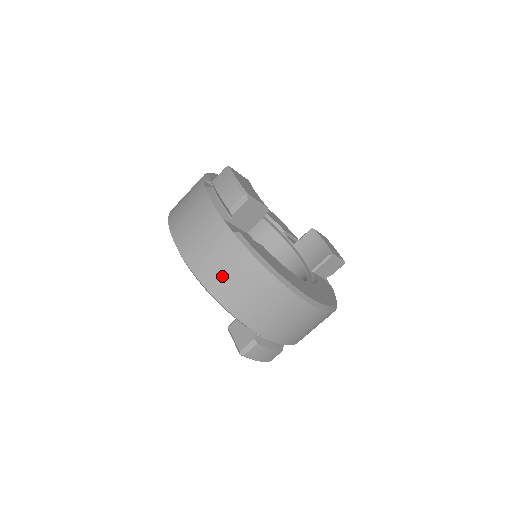
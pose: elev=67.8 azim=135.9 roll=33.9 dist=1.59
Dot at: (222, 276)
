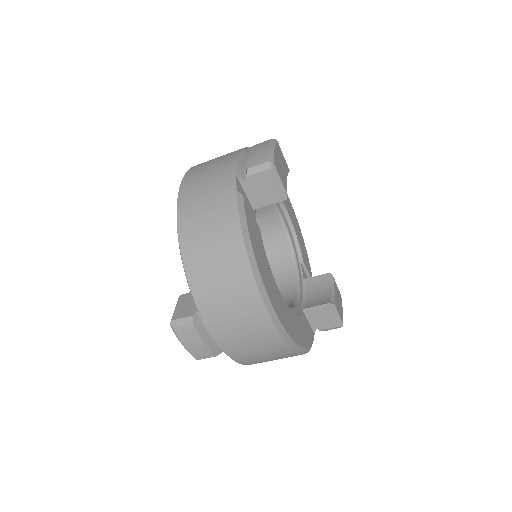
Dot at: (199, 226)
